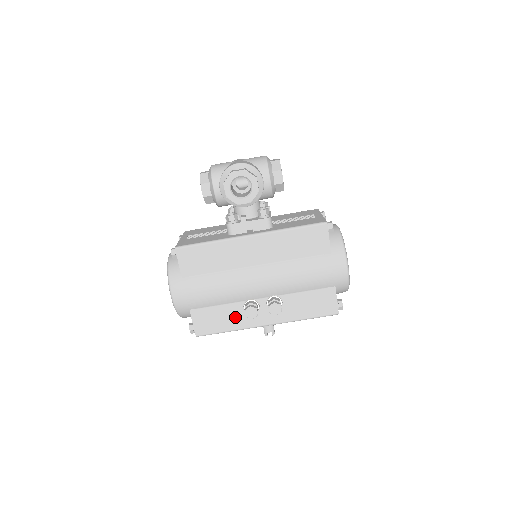
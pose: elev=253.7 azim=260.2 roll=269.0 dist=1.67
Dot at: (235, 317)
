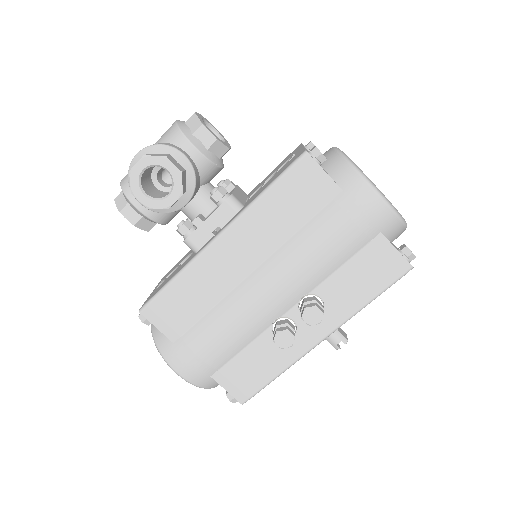
Dot at: (273, 353)
